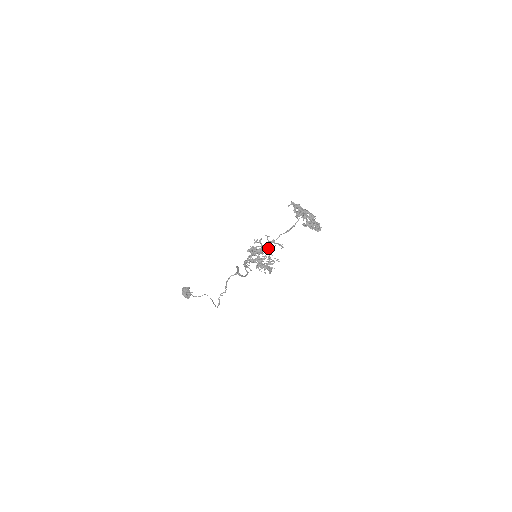
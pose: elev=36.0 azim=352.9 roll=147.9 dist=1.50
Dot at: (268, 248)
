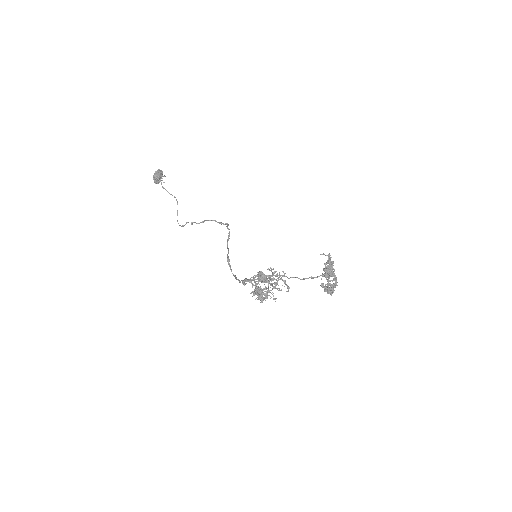
Dot at: (277, 288)
